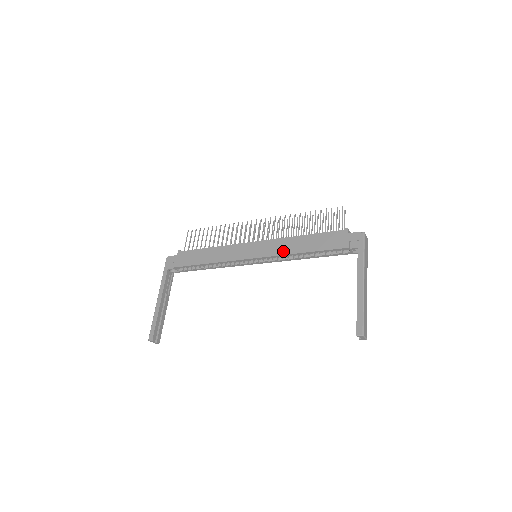
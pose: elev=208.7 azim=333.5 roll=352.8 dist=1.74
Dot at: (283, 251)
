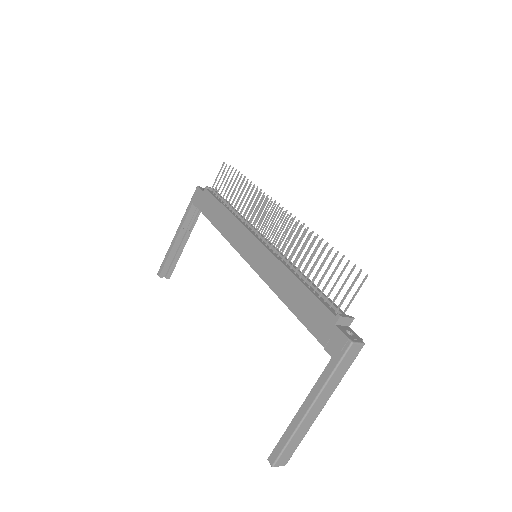
Dot at: (270, 280)
